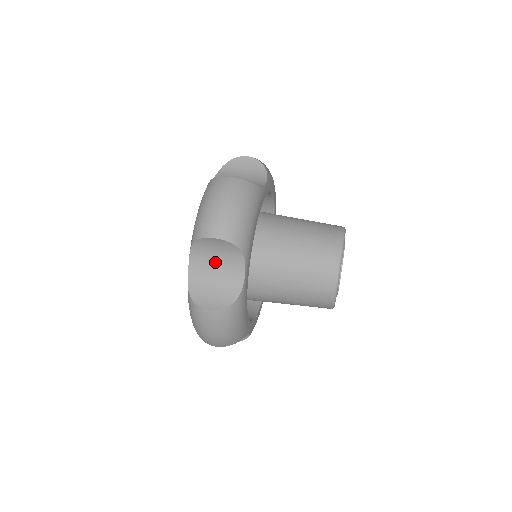
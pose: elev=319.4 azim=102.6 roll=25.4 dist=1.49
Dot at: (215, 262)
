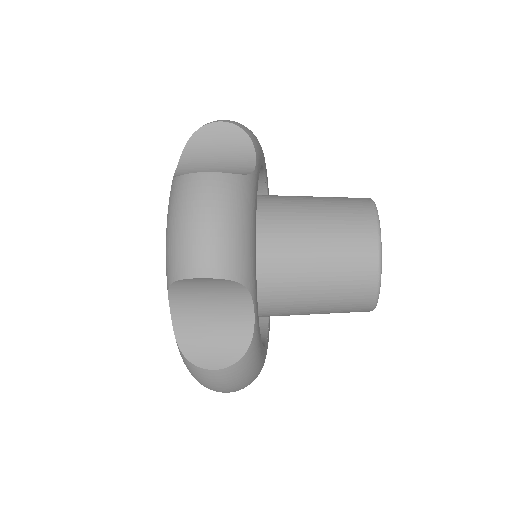
Dot at: (208, 302)
